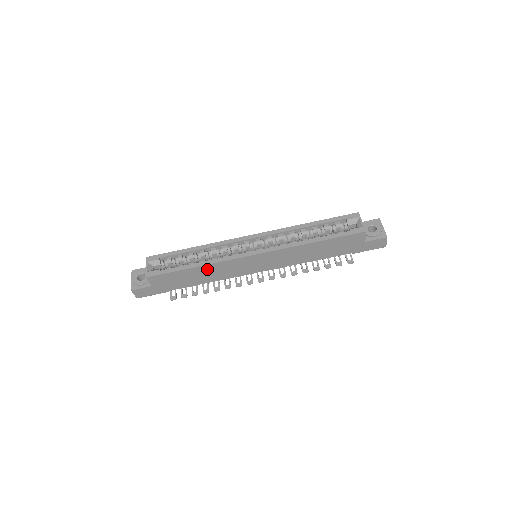
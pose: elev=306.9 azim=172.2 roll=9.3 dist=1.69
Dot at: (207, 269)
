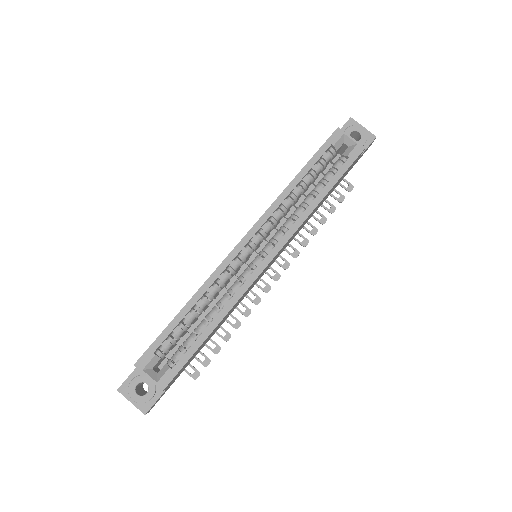
Dot at: (224, 318)
